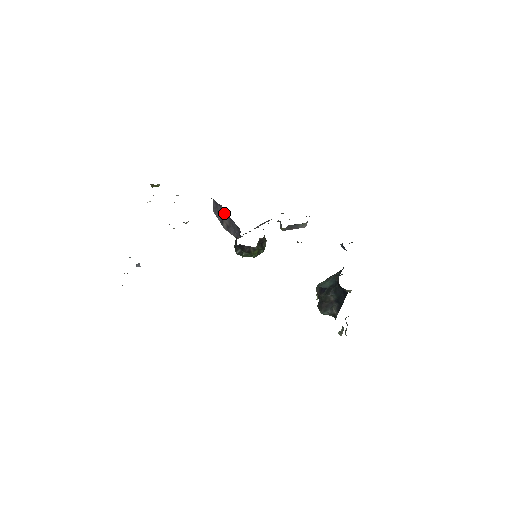
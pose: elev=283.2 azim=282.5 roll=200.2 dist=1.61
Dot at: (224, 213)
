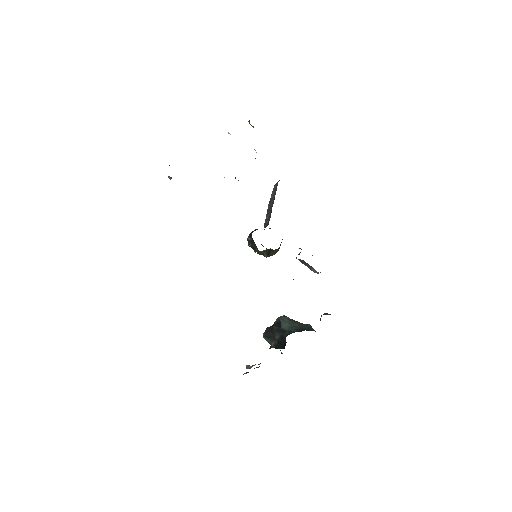
Dot at: (273, 200)
